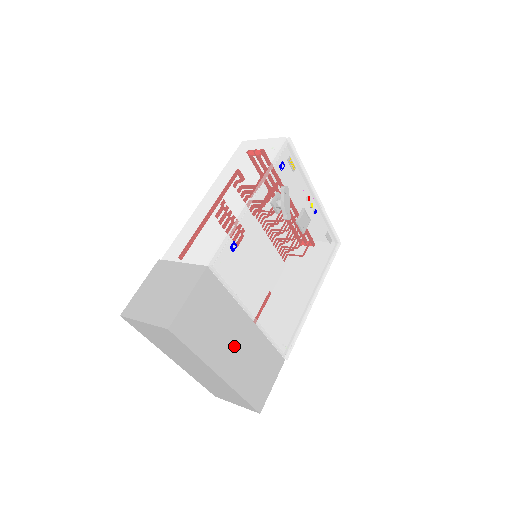
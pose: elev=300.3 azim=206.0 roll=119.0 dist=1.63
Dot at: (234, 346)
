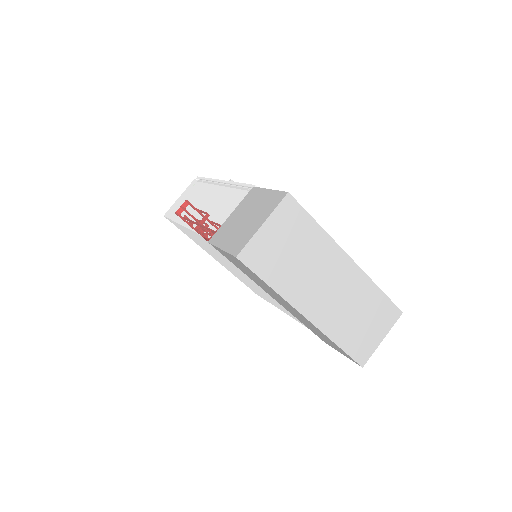
Dot at: occluded
